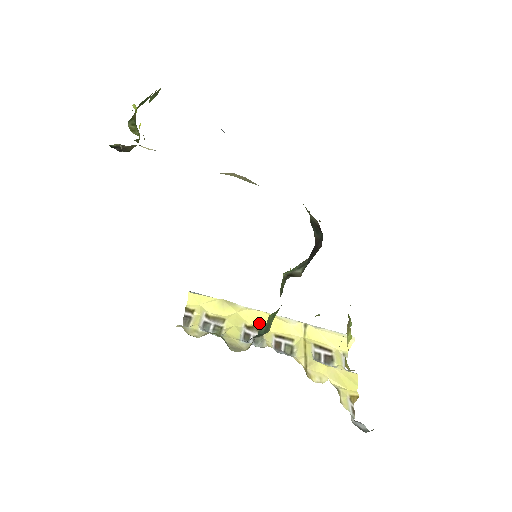
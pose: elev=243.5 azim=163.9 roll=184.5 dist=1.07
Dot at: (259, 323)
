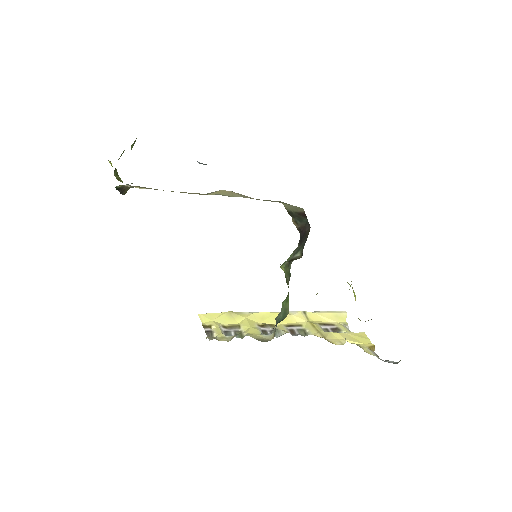
Dot at: (268, 321)
